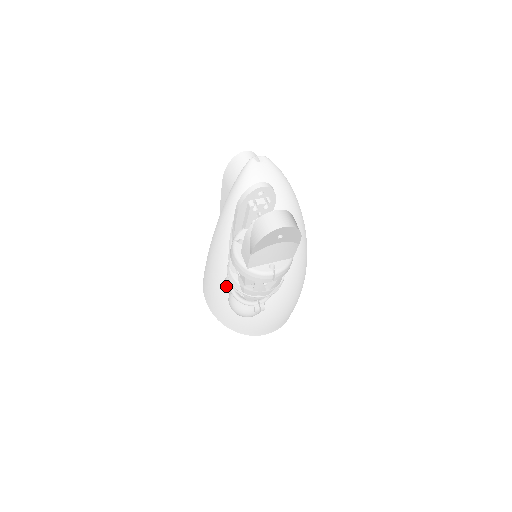
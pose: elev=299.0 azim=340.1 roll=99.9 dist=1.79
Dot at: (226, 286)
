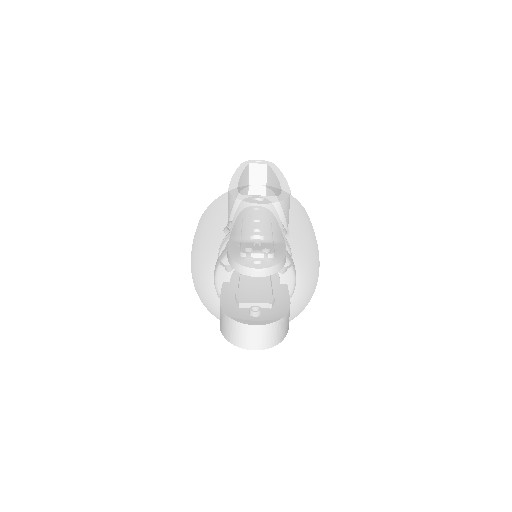
Dot at: occluded
